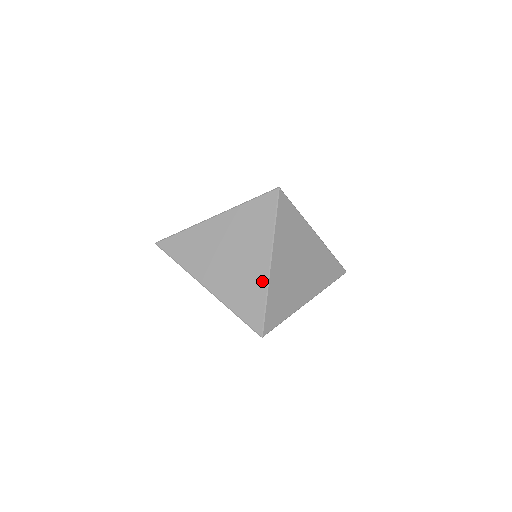
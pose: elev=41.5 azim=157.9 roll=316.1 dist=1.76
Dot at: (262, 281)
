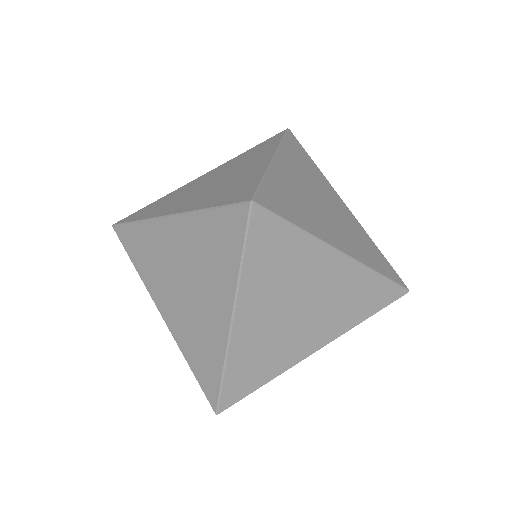
Dot at: (220, 344)
